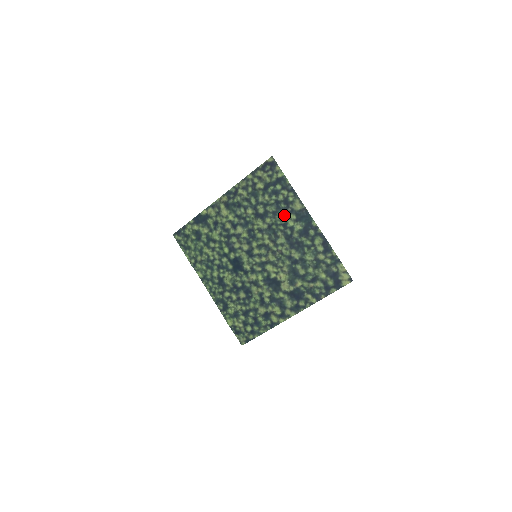
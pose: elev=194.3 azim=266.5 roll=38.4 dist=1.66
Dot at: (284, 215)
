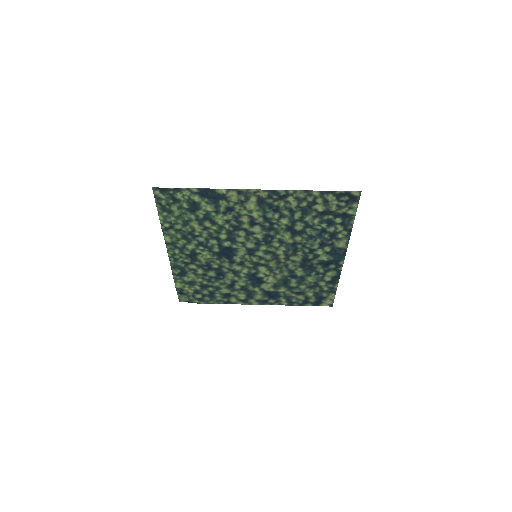
Dot at: (320, 243)
